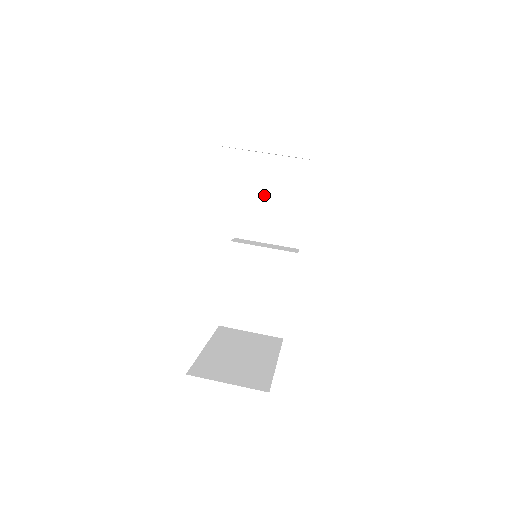
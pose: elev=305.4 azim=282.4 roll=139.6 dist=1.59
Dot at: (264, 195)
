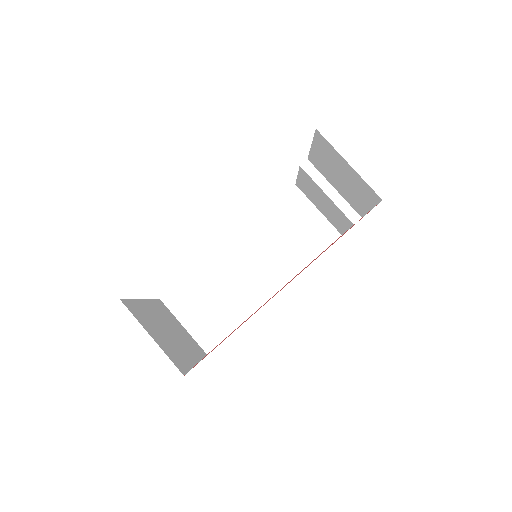
Dot at: (287, 223)
